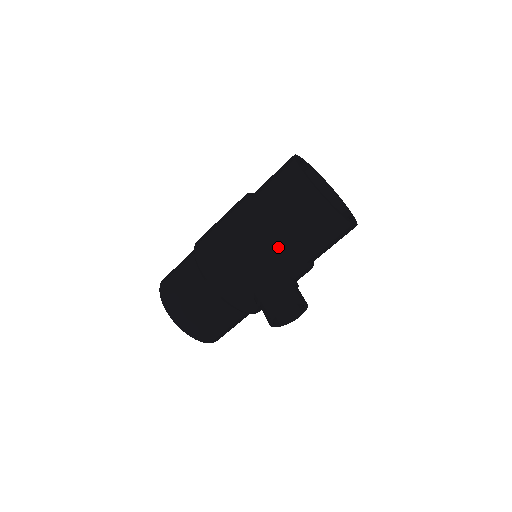
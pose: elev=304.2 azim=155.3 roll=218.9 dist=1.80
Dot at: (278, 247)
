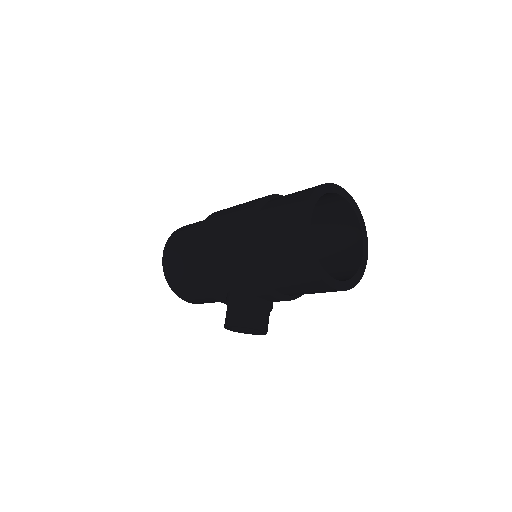
Dot at: (254, 272)
